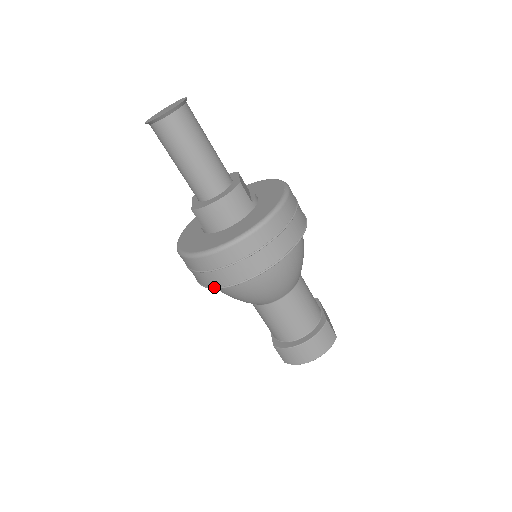
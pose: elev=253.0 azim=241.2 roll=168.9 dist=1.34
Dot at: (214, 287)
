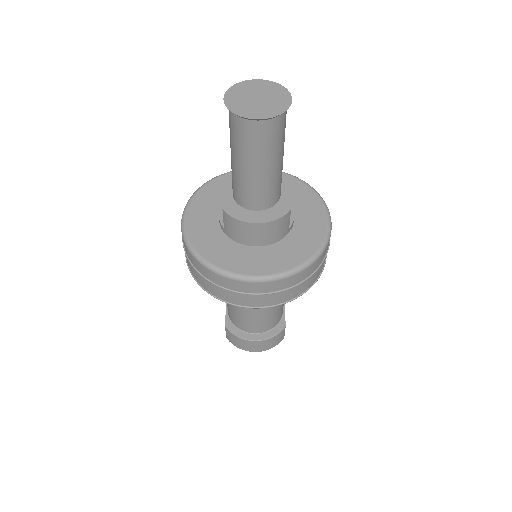
Dot at: (206, 290)
